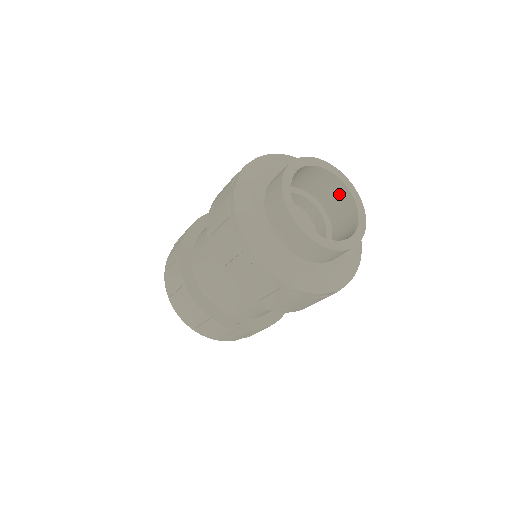
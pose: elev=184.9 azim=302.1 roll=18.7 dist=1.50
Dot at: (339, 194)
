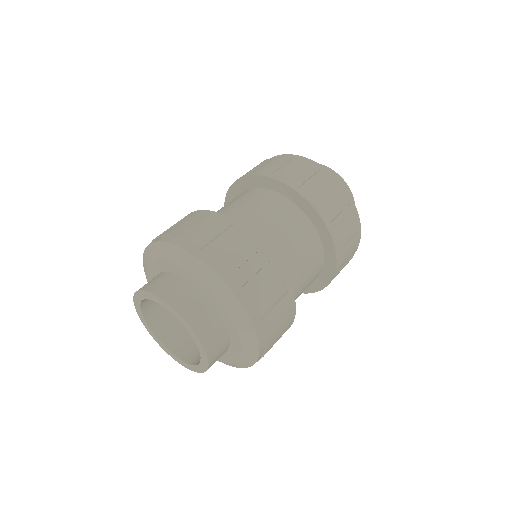
Dot at: occluded
